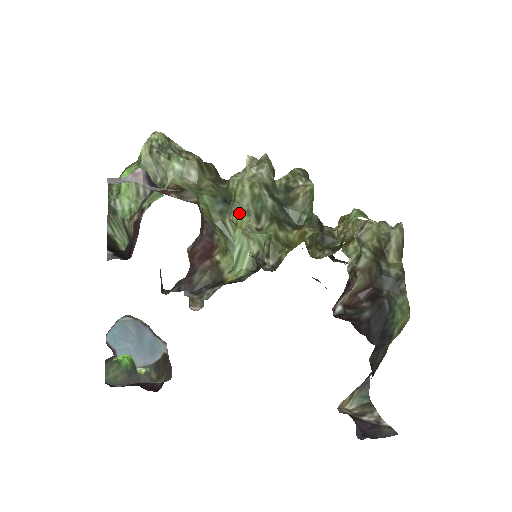
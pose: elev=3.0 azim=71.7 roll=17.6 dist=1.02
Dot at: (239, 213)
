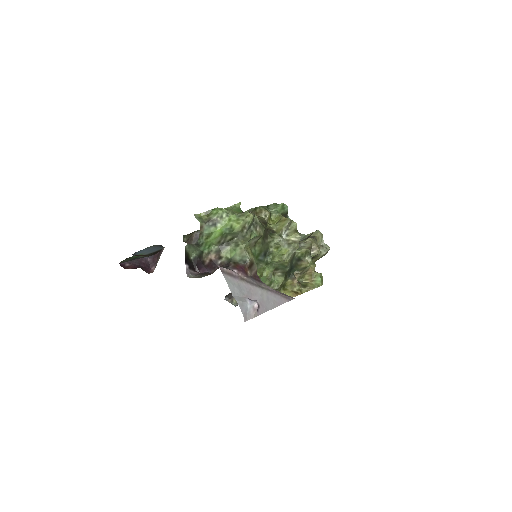
Dot at: (270, 266)
